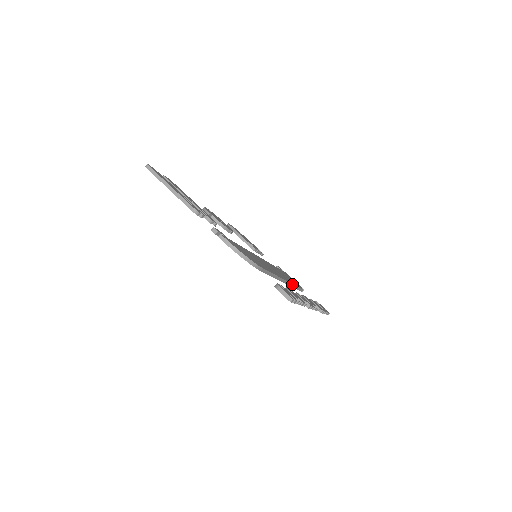
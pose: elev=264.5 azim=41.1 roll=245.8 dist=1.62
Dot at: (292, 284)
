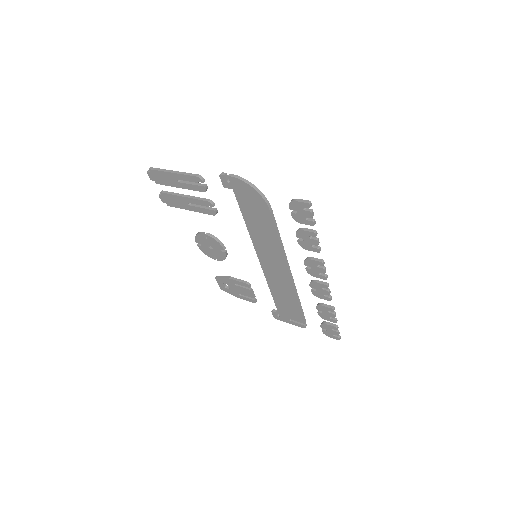
Dot at: (296, 290)
